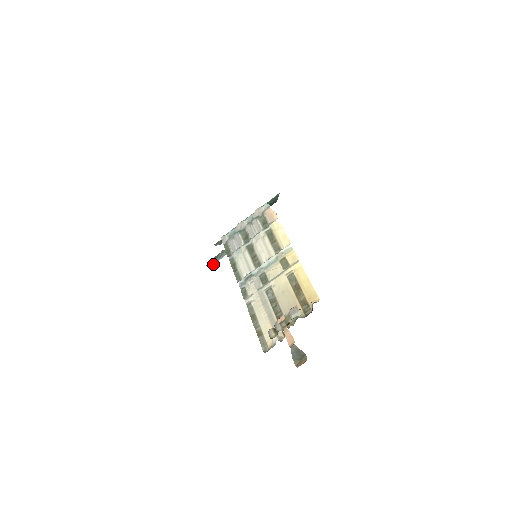
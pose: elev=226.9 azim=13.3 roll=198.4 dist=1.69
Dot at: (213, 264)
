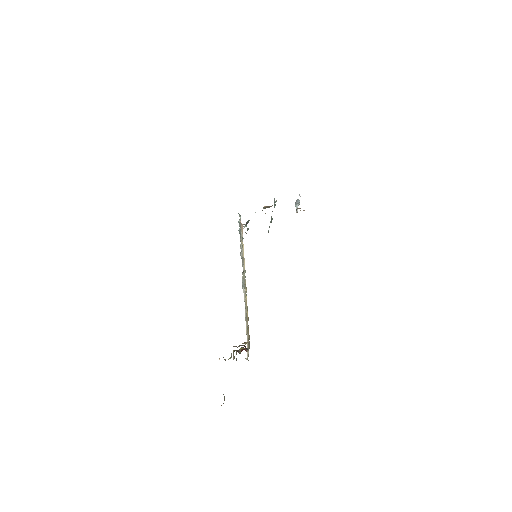
Dot at: occluded
